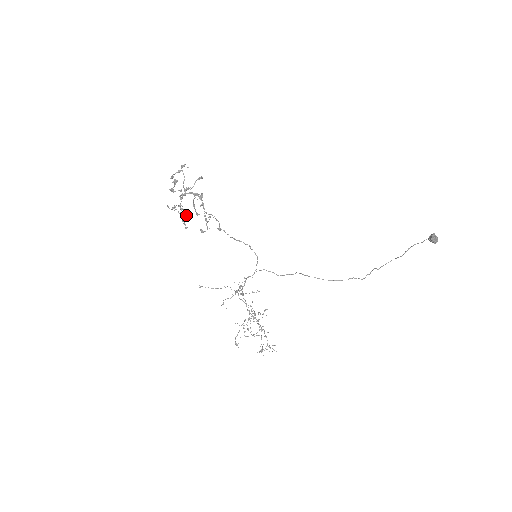
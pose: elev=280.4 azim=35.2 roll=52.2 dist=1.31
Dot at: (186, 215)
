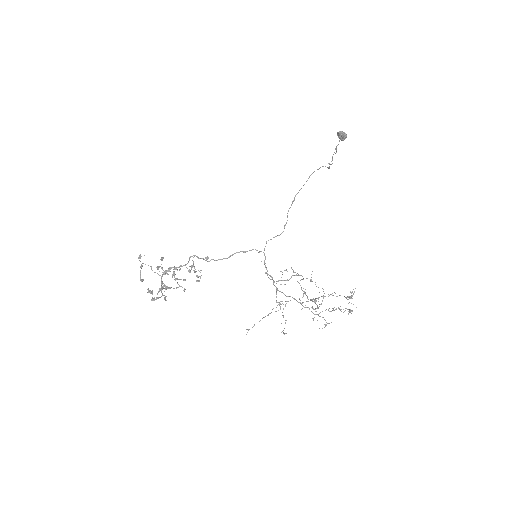
Dot at: (173, 275)
